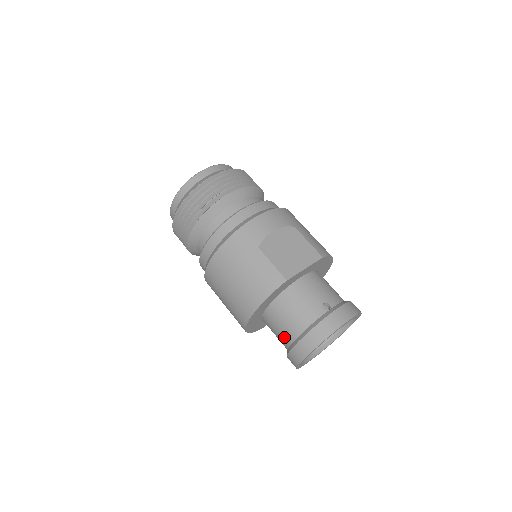
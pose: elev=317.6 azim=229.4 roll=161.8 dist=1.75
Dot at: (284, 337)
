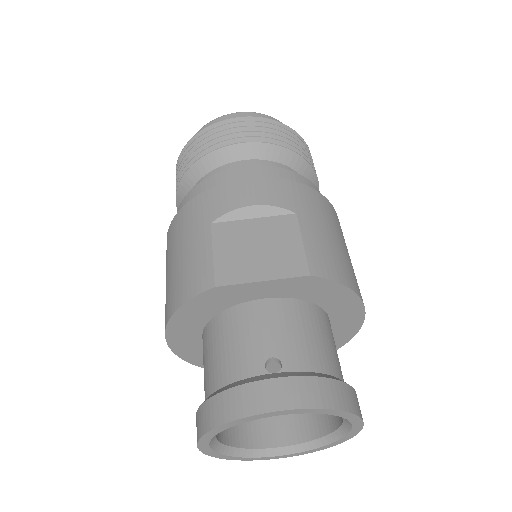
Dot at: (204, 389)
